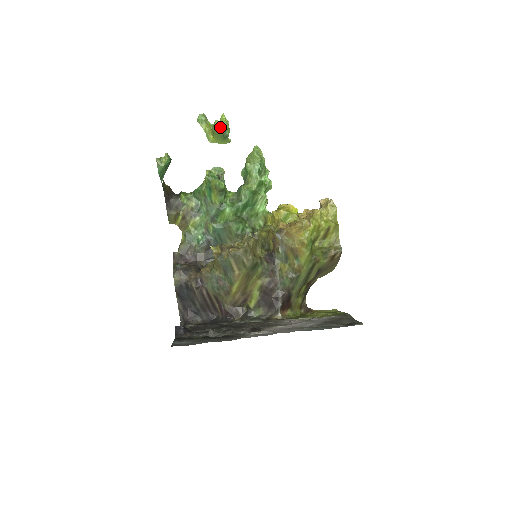
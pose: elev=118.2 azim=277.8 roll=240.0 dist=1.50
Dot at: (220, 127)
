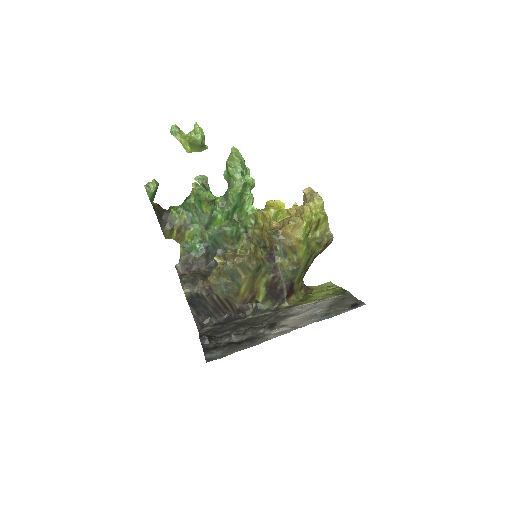
Dot at: (197, 139)
